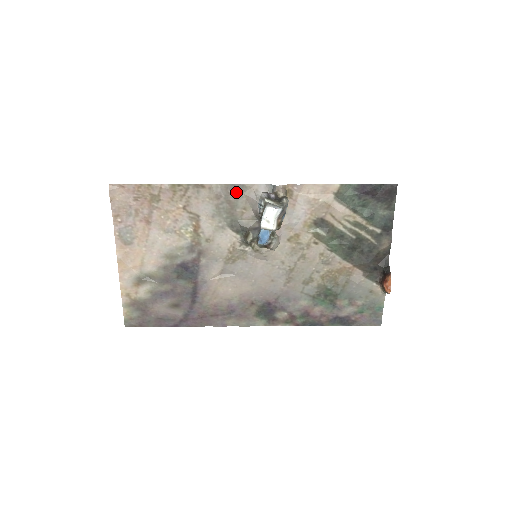
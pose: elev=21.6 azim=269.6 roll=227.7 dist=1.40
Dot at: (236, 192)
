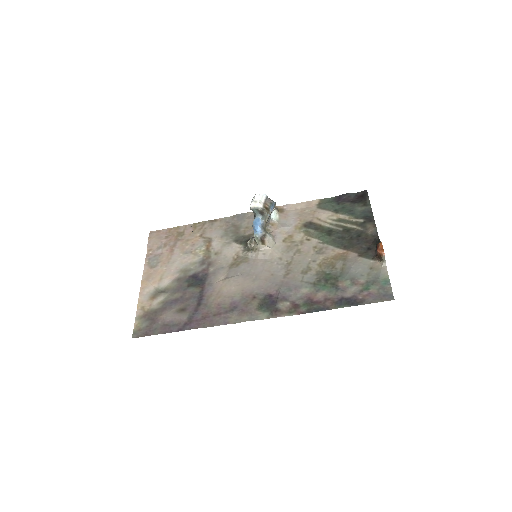
Dot at: (240, 219)
